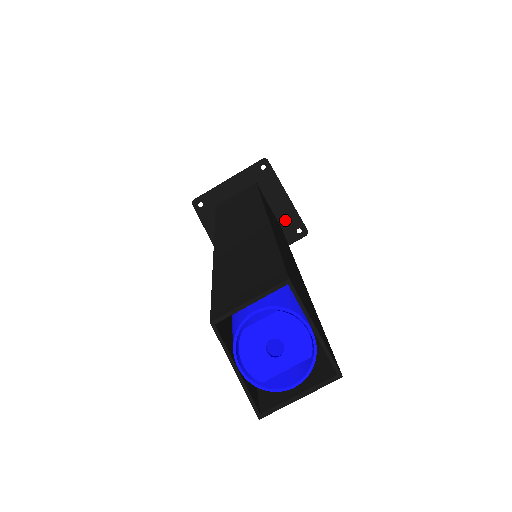
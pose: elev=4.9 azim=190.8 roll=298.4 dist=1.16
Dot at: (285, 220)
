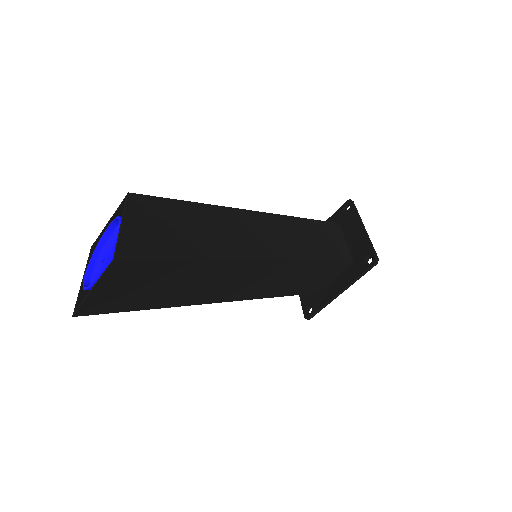
Dot at: (357, 252)
